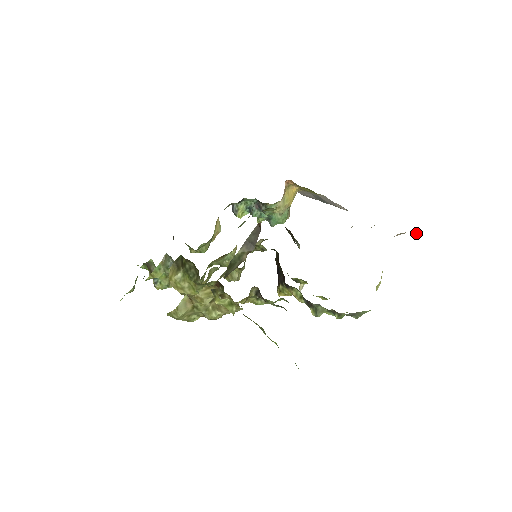
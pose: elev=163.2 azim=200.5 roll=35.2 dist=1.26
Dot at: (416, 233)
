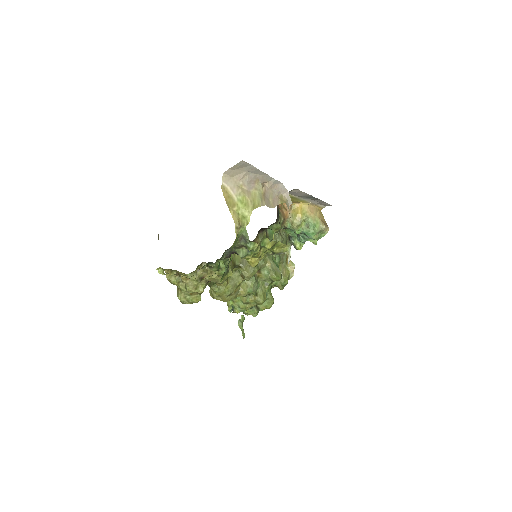
Dot at: (230, 168)
